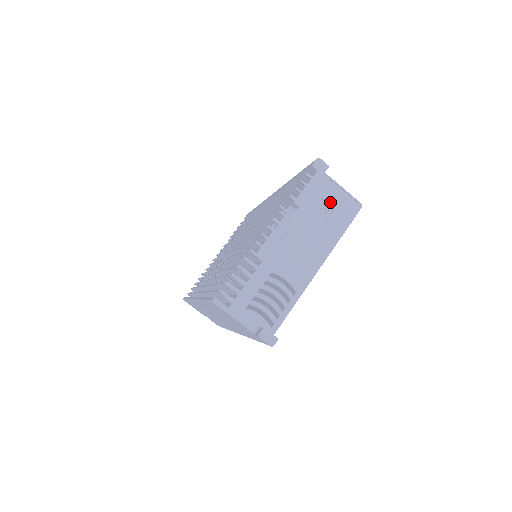
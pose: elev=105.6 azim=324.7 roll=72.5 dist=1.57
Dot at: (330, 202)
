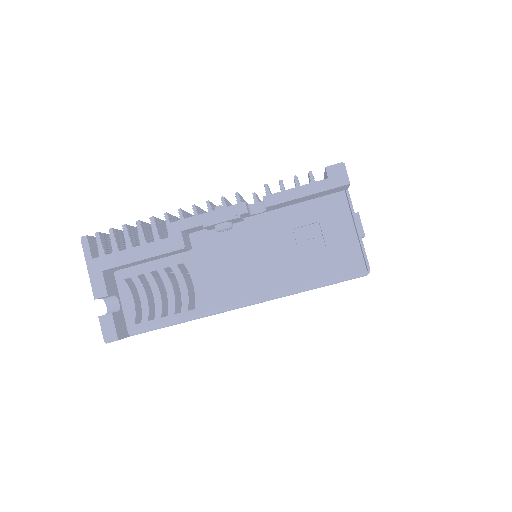
Dot at: (326, 235)
